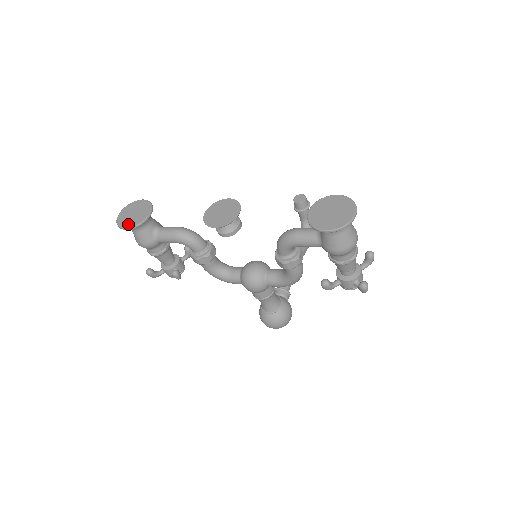
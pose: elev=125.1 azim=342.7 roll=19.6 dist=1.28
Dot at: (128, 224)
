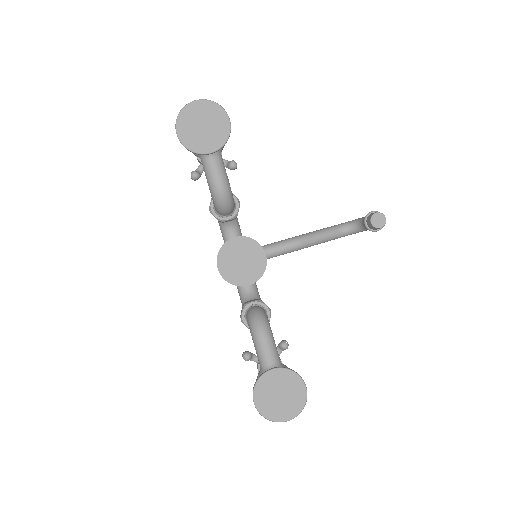
Dot at: (184, 133)
